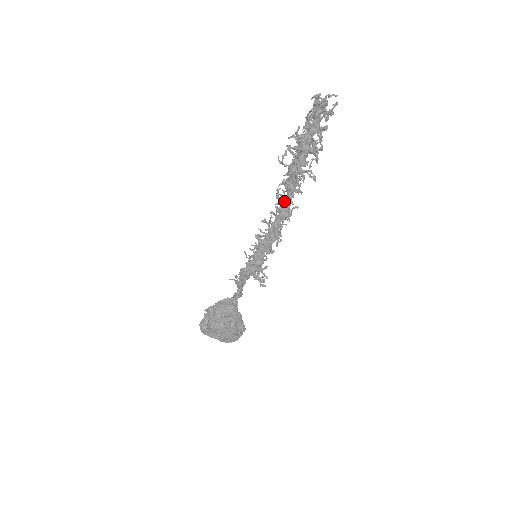
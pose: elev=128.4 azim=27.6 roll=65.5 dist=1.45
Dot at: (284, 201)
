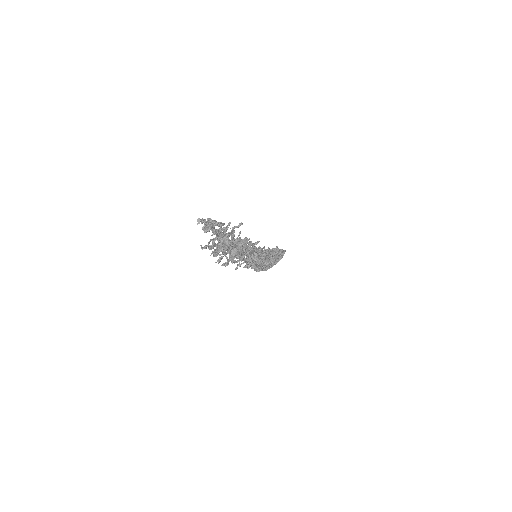
Dot at: (247, 262)
